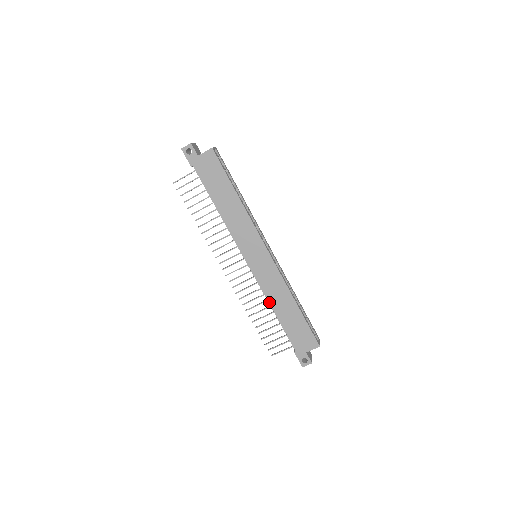
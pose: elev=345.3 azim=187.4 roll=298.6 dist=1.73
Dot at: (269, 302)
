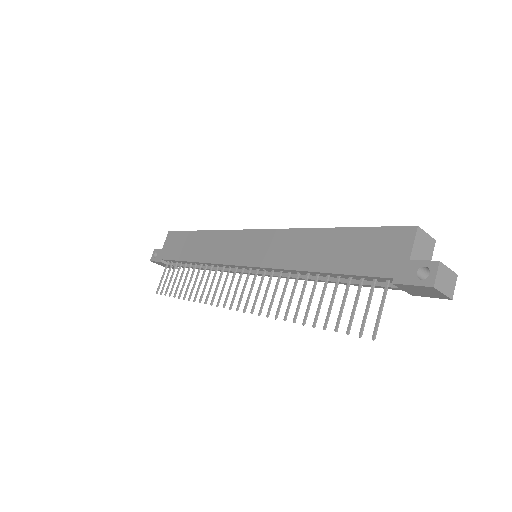
Dot at: (296, 270)
